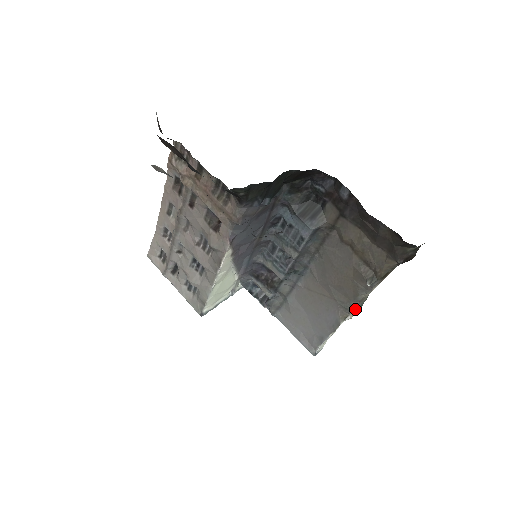
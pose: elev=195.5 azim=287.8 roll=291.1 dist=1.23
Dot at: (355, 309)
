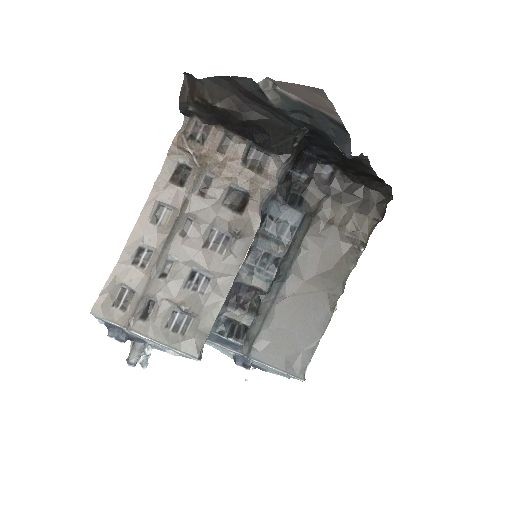
Dot at: (342, 293)
